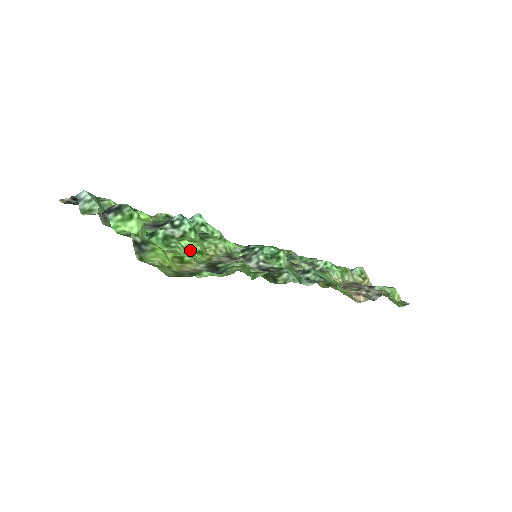
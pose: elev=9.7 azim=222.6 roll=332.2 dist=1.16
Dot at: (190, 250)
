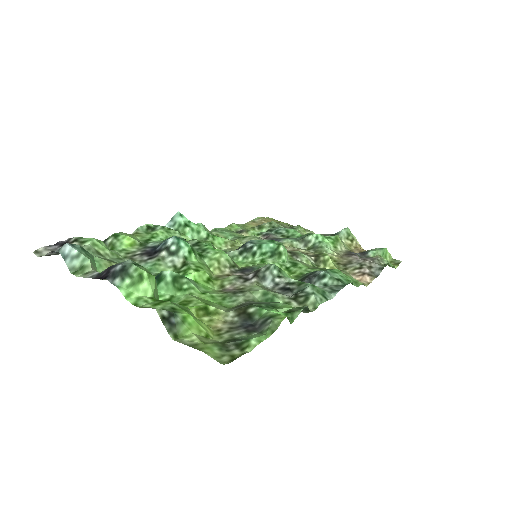
Dot at: (200, 282)
